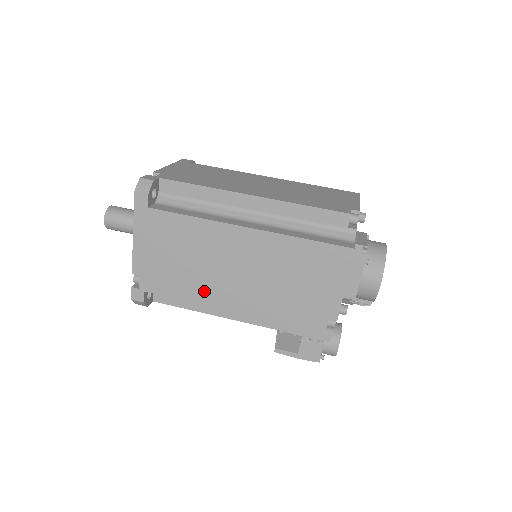
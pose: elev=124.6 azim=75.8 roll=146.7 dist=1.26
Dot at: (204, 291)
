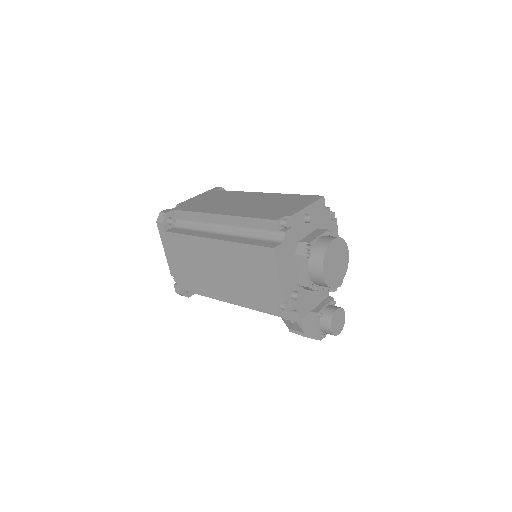
Dot at: (207, 285)
